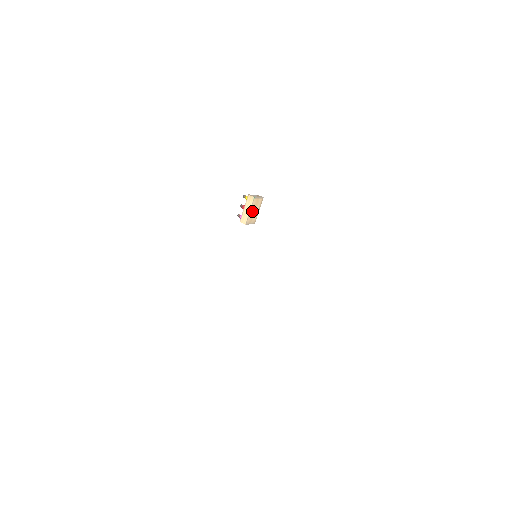
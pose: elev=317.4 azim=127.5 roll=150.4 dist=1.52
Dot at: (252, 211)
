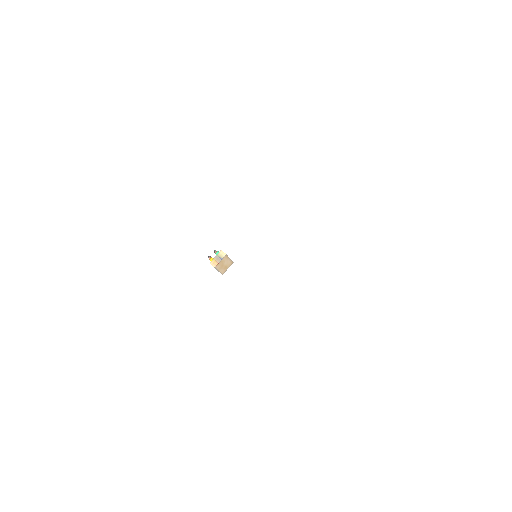
Dot at: (222, 268)
